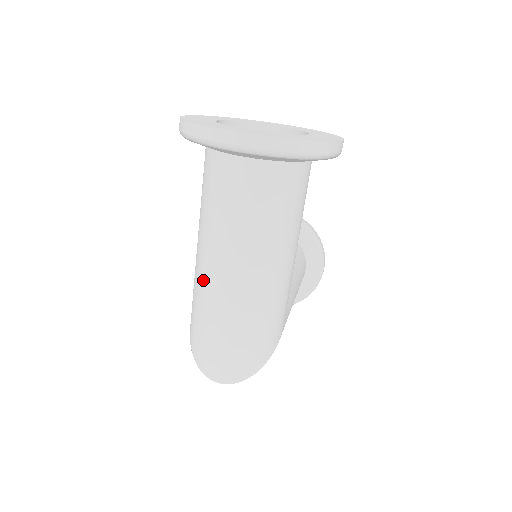
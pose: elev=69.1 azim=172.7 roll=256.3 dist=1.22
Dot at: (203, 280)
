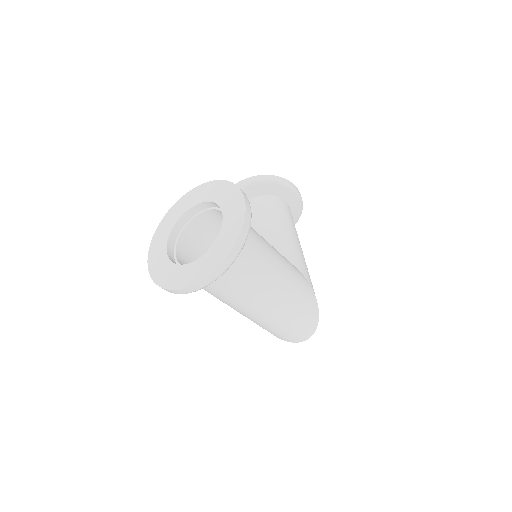
Dot at: (248, 317)
